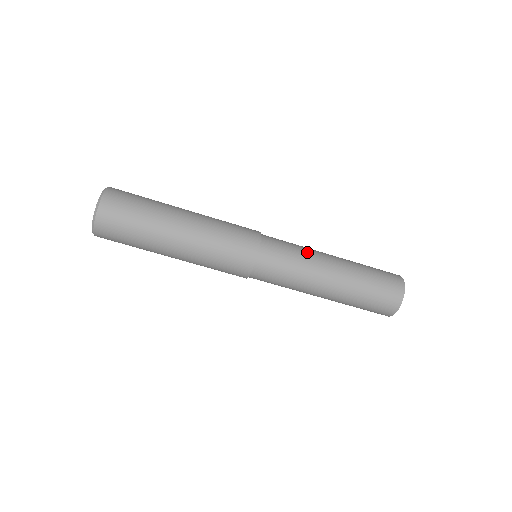
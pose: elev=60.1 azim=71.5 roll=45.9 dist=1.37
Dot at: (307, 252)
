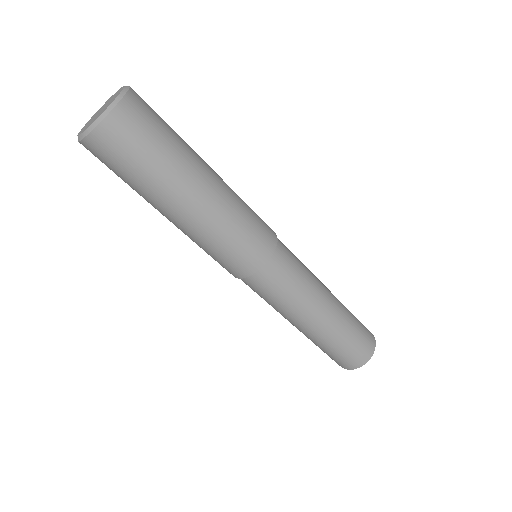
Dot at: (307, 268)
